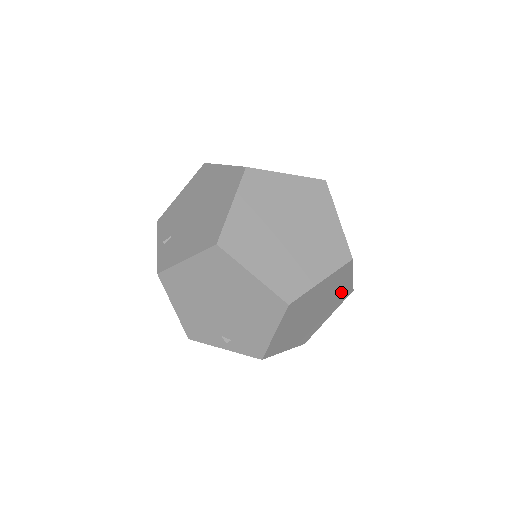
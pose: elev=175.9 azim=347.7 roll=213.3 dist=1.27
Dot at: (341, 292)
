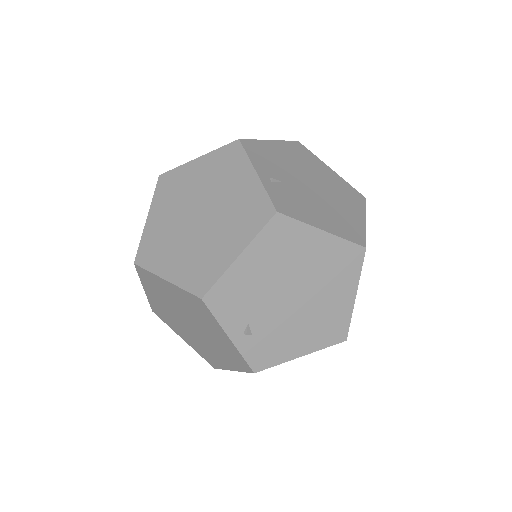
Dot at: occluded
